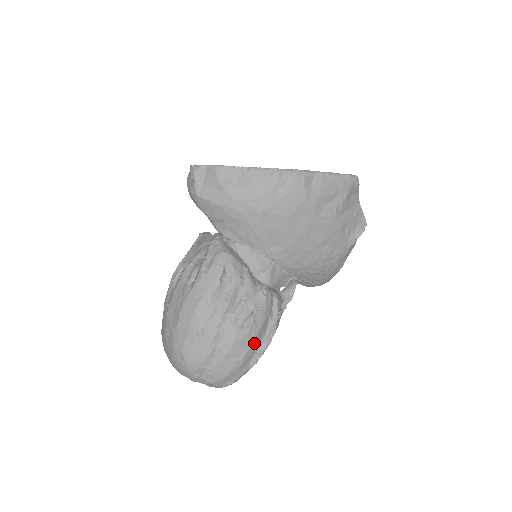
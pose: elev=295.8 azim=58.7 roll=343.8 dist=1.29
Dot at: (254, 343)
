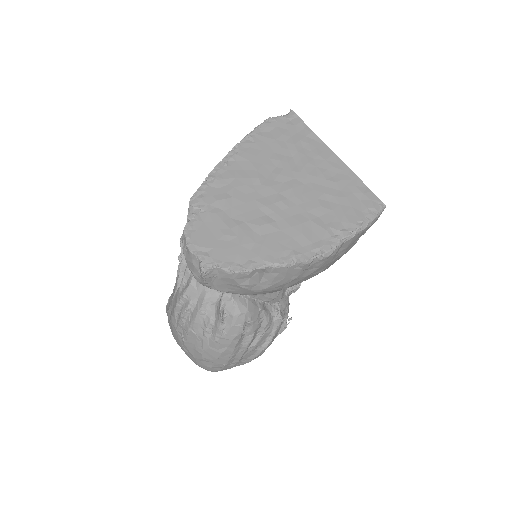
Dot at: occluded
